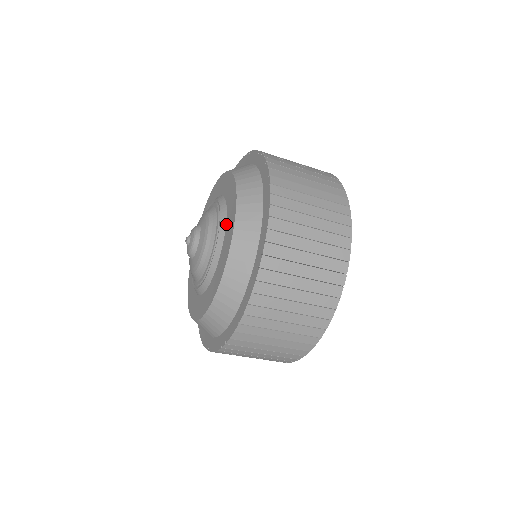
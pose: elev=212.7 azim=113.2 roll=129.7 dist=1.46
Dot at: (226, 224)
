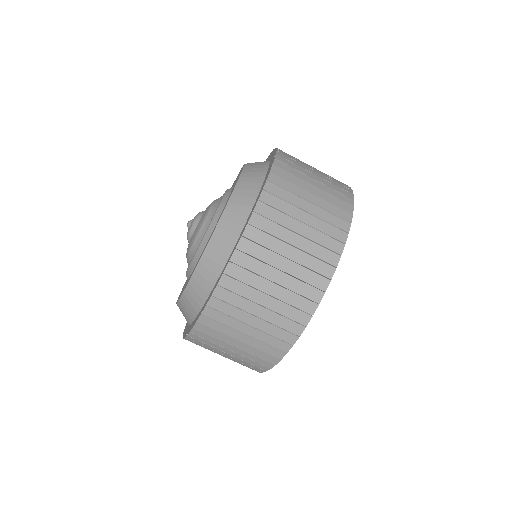
Dot at: (227, 200)
